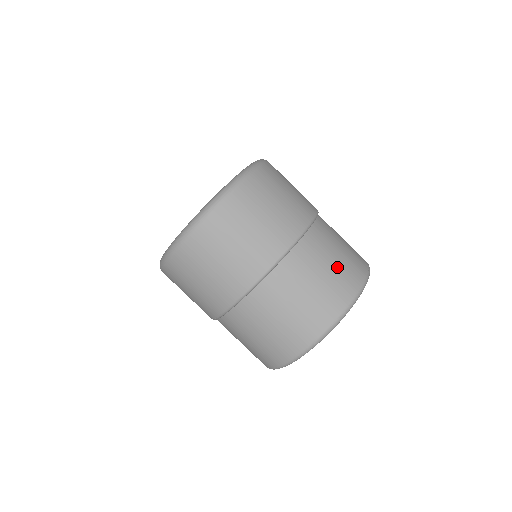
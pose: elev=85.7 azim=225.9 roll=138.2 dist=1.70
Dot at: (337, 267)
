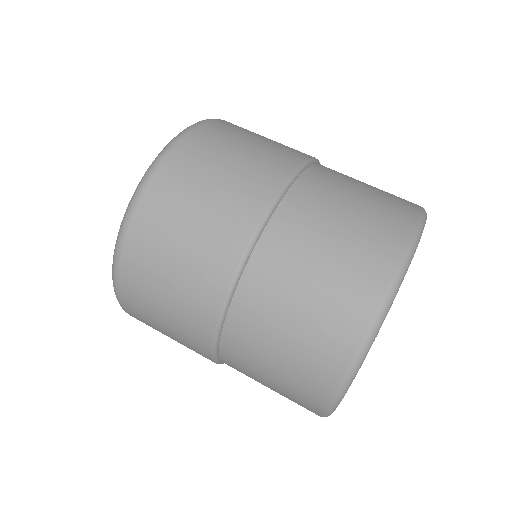
Dot at: (373, 194)
